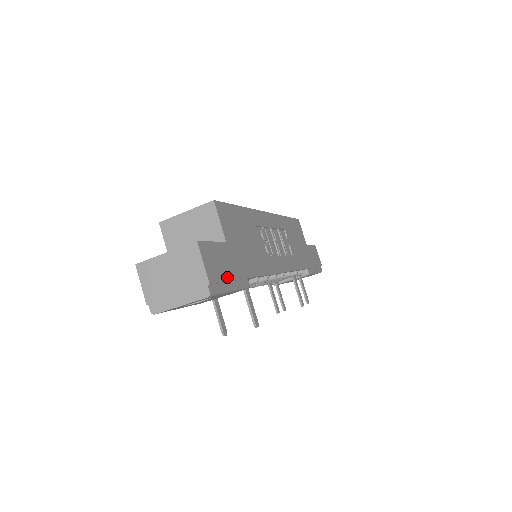
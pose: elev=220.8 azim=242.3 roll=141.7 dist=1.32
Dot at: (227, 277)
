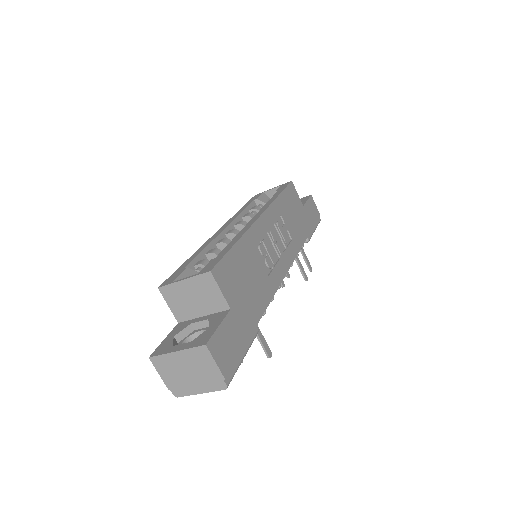
Dot at: (238, 350)
